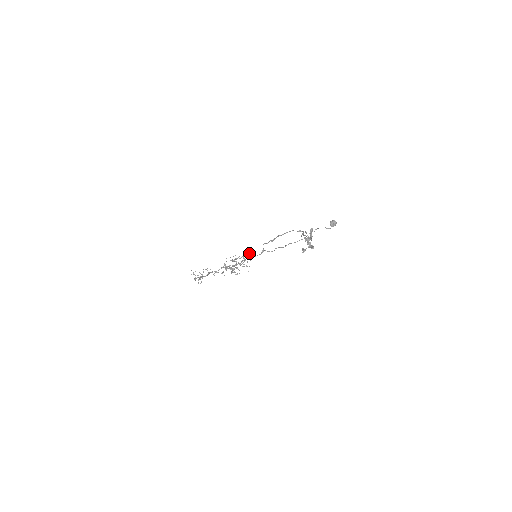
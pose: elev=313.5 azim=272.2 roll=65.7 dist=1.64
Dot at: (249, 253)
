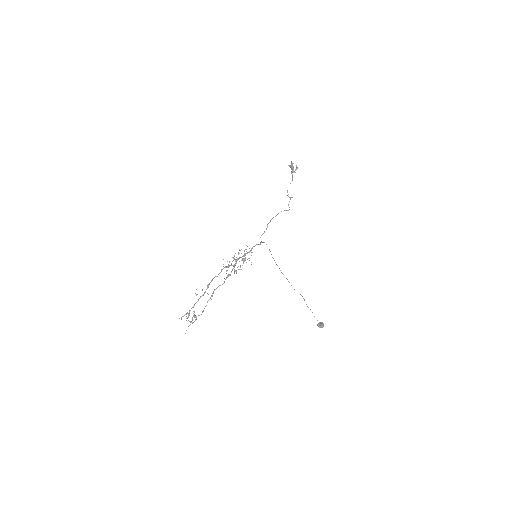
Dot at: occluded
